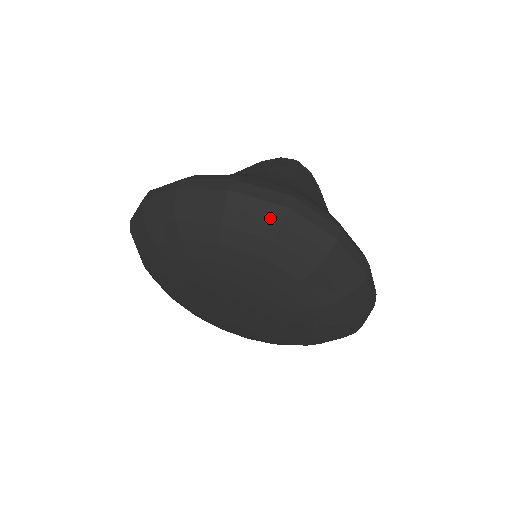
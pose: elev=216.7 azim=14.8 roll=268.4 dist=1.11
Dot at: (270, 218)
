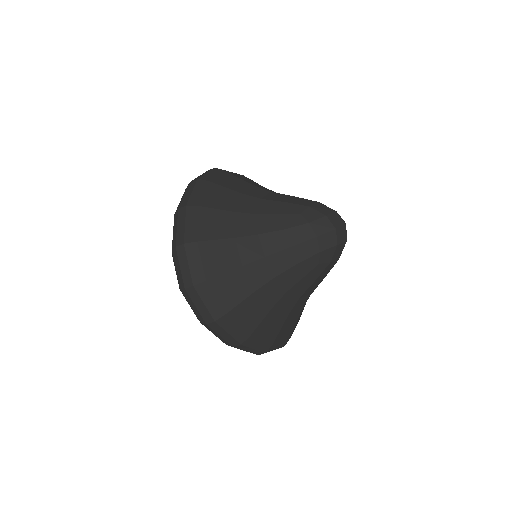
Dot at: (179, 282)
